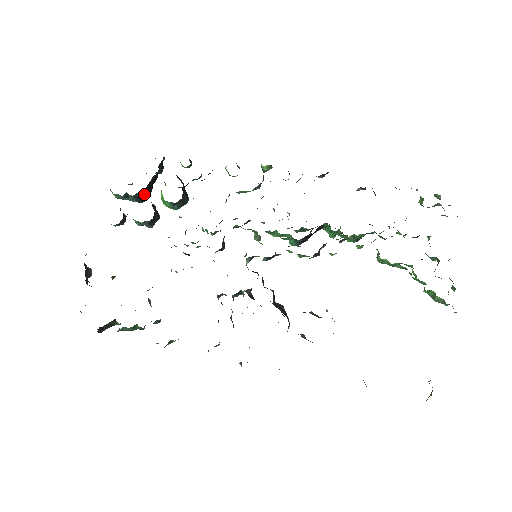
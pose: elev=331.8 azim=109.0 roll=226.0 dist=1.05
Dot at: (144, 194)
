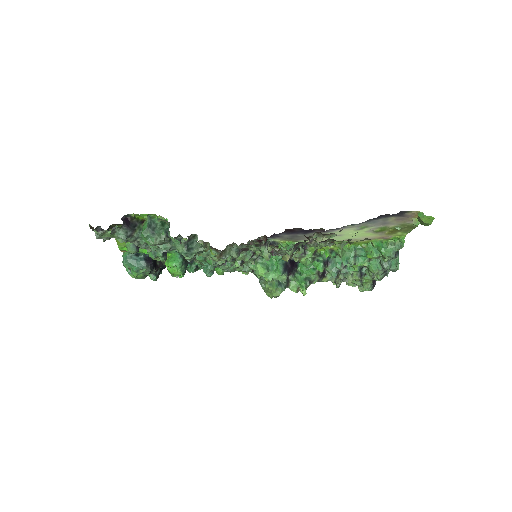
Dot at: occluded
